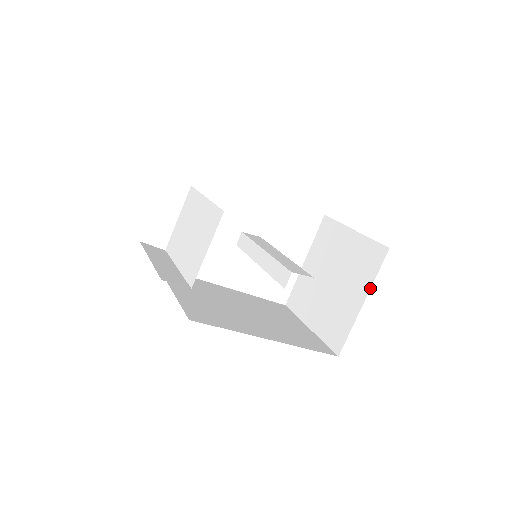
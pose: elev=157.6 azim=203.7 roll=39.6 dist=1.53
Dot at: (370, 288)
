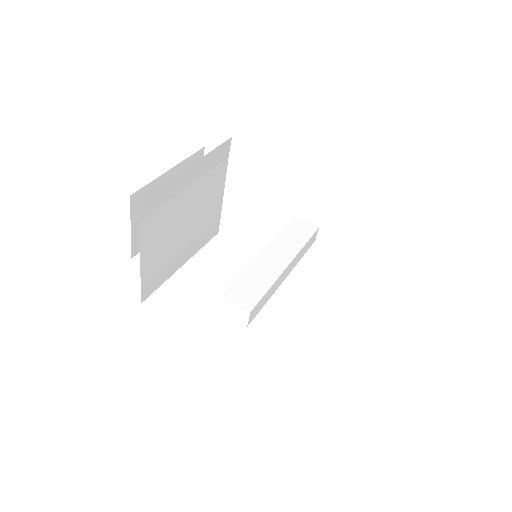
Dot at: occluded
